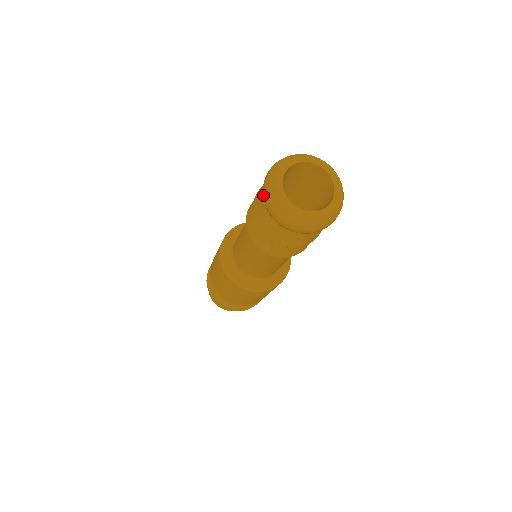
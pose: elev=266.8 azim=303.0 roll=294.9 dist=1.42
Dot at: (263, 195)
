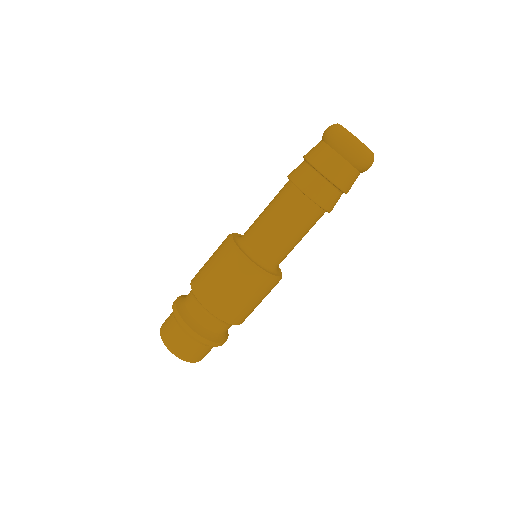
Dot at: occluded
